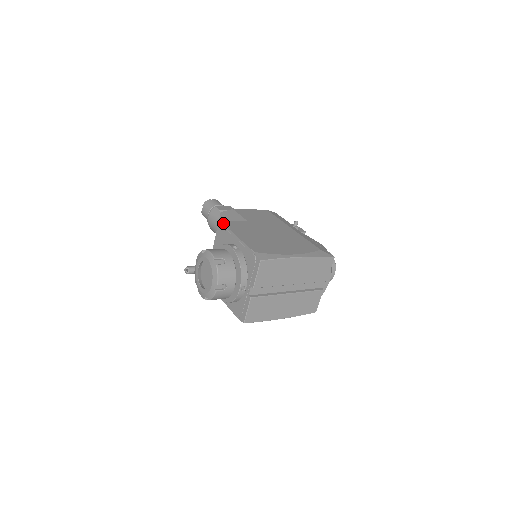
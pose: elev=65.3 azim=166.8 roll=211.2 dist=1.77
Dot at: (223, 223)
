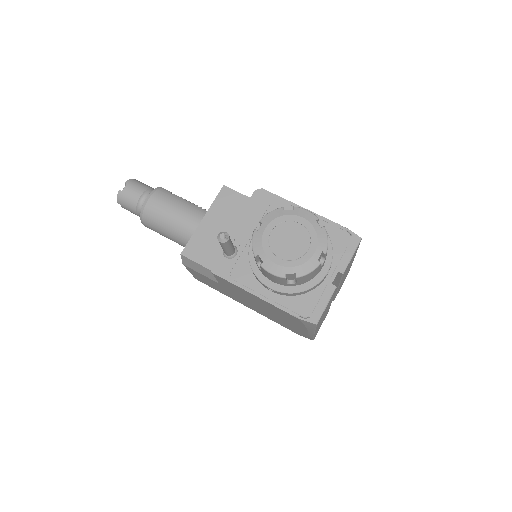
Dot at: (268, 191)
